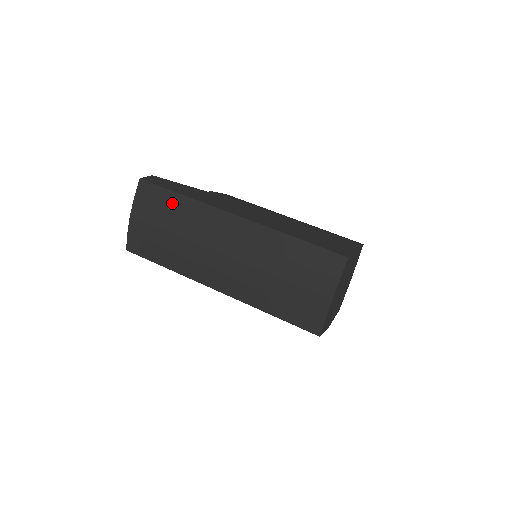
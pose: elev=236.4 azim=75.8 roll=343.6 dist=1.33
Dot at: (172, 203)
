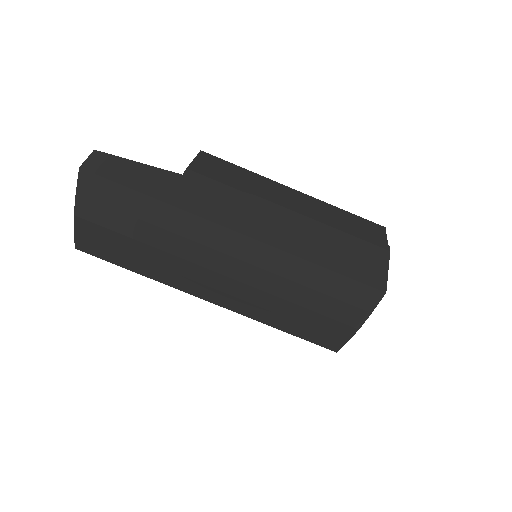
Dot at: (138, 207)
